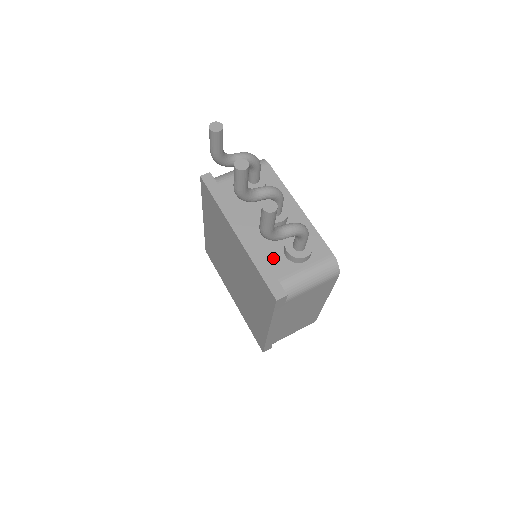
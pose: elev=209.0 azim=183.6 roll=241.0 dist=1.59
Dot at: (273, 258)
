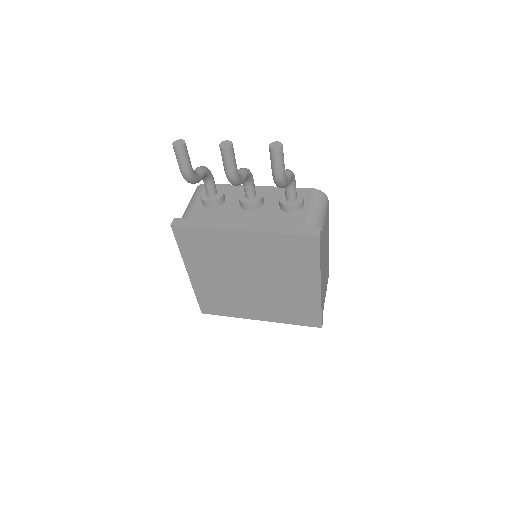
Dot at: (284, 220)
